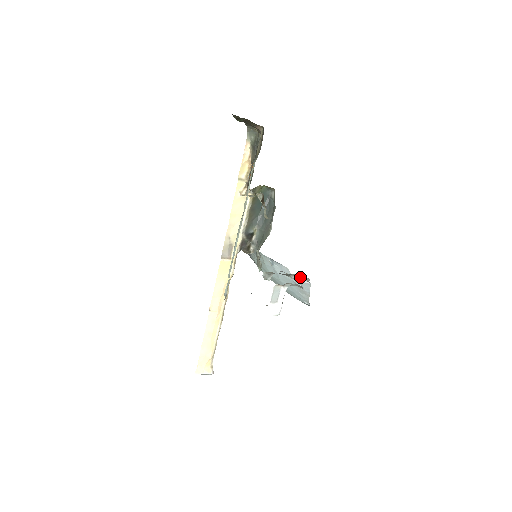
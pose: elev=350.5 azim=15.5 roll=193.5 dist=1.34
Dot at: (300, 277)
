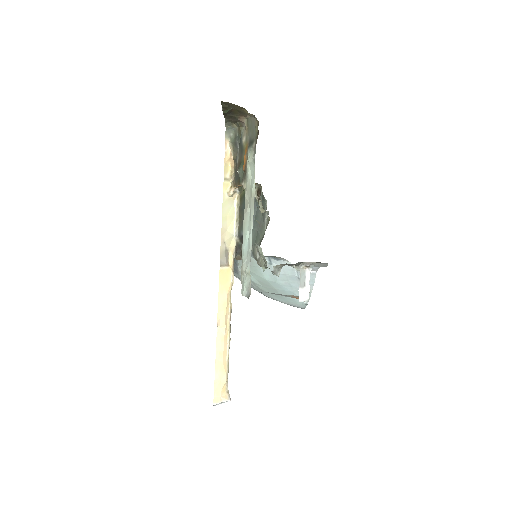
Dot at: (309, 264)
